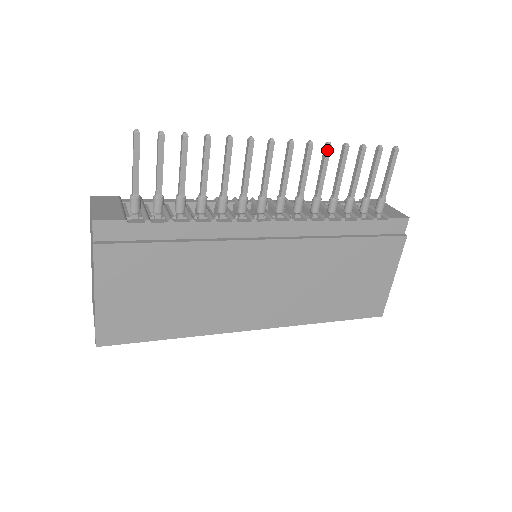
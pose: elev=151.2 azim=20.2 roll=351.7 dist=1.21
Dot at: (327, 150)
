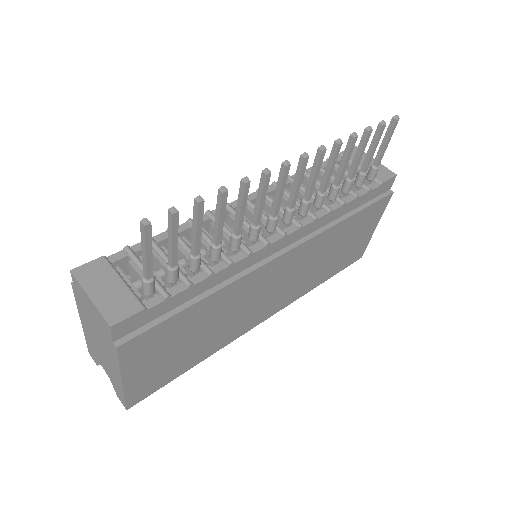
Dot at: (338, 149)
